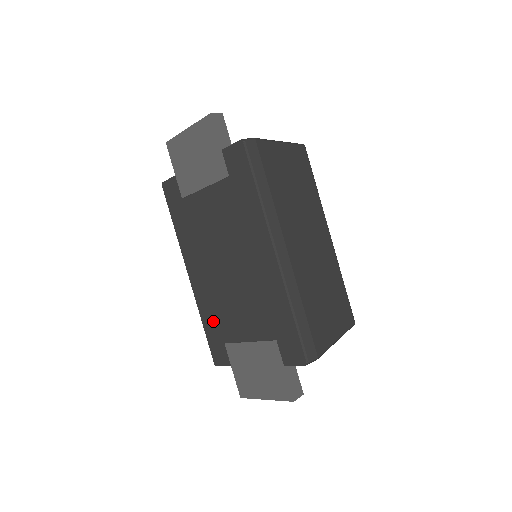
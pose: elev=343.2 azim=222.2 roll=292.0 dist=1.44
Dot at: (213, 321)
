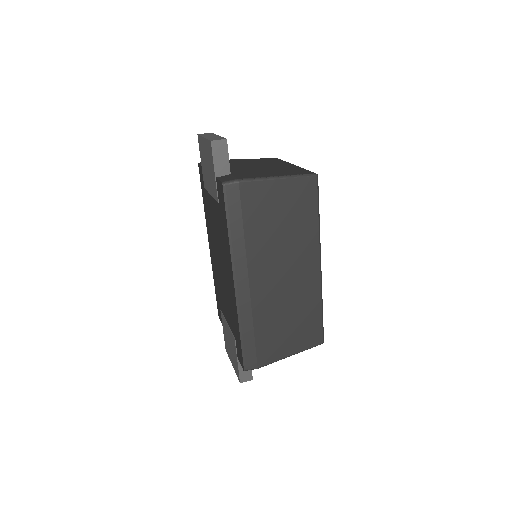
Dot at: (217, 289)
